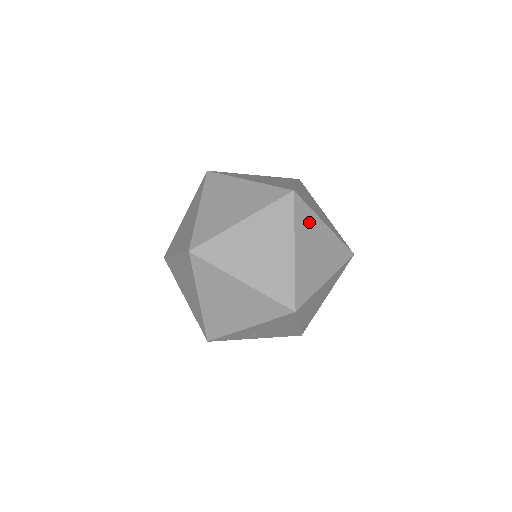
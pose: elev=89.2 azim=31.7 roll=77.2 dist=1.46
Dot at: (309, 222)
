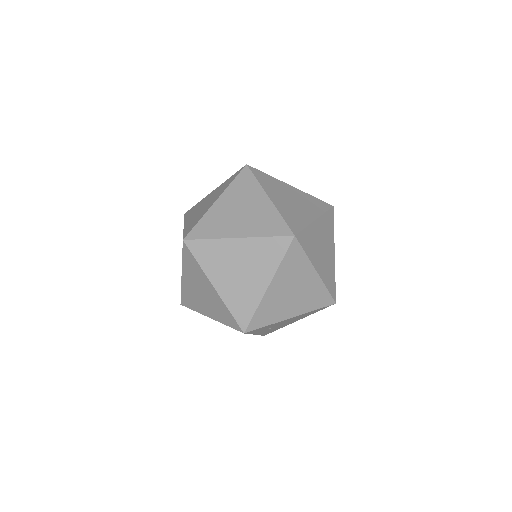
Dot at: occluded
